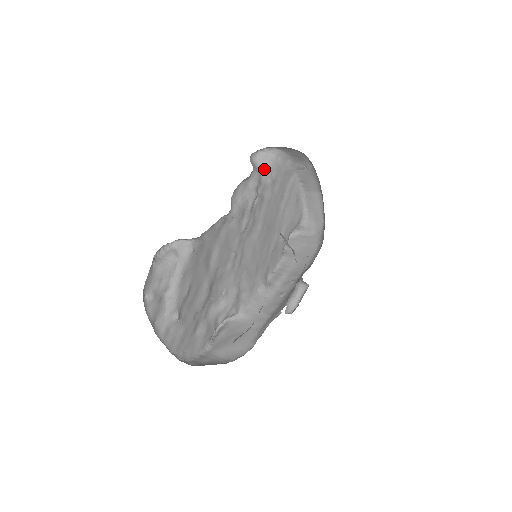
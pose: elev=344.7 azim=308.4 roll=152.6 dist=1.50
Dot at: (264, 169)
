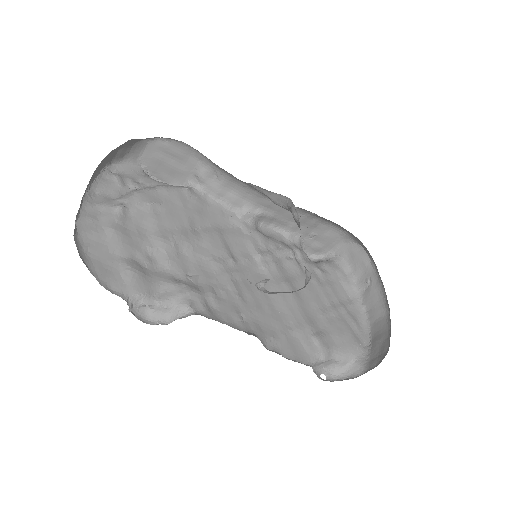
Dot at: (315, 263)
